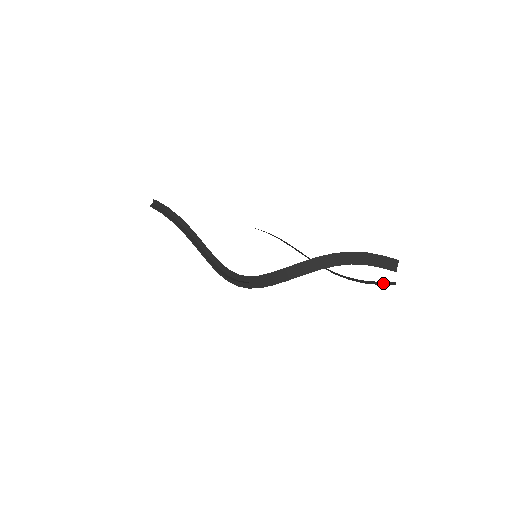
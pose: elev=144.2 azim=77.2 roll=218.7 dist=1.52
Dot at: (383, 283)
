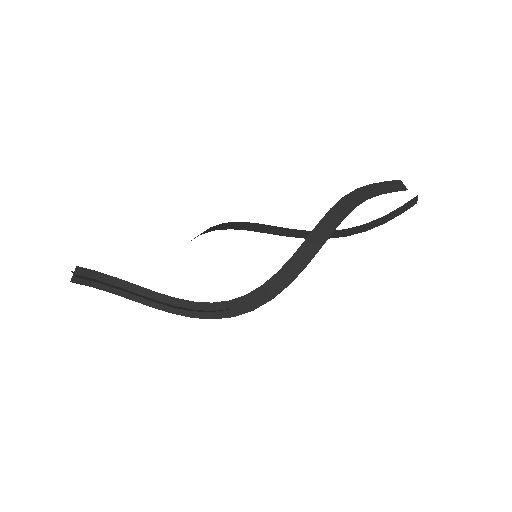
Dot at: (405, 207)
